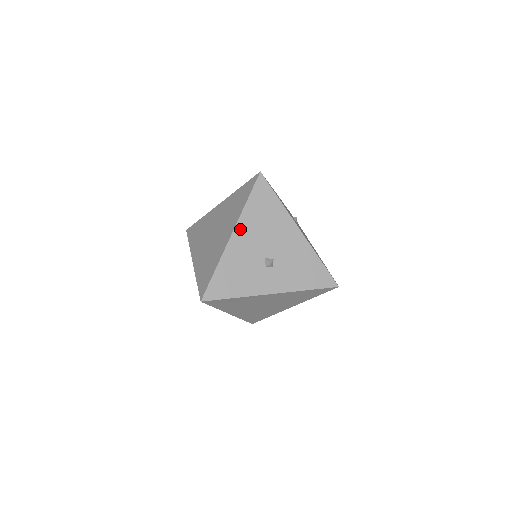
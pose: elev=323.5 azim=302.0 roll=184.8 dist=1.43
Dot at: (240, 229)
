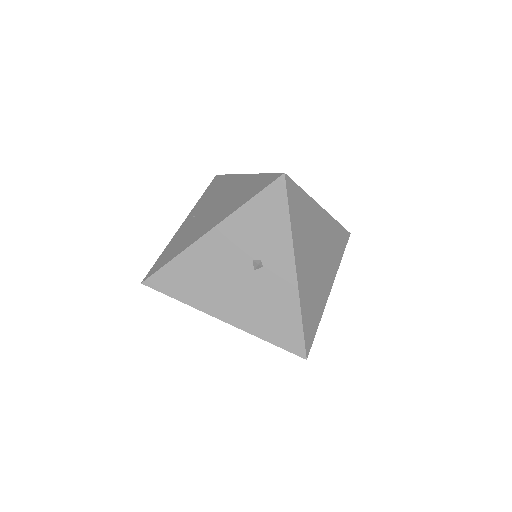
Dot at: occluded
